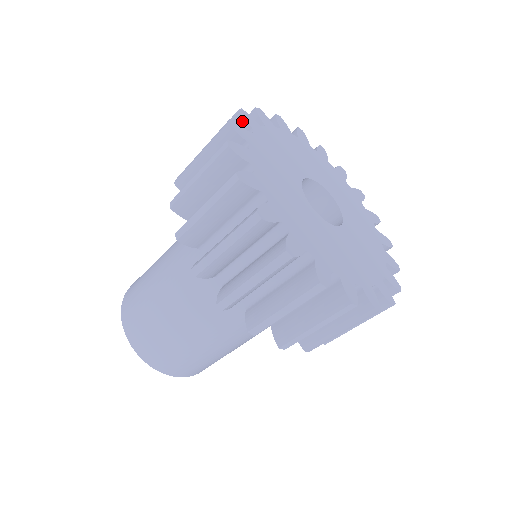
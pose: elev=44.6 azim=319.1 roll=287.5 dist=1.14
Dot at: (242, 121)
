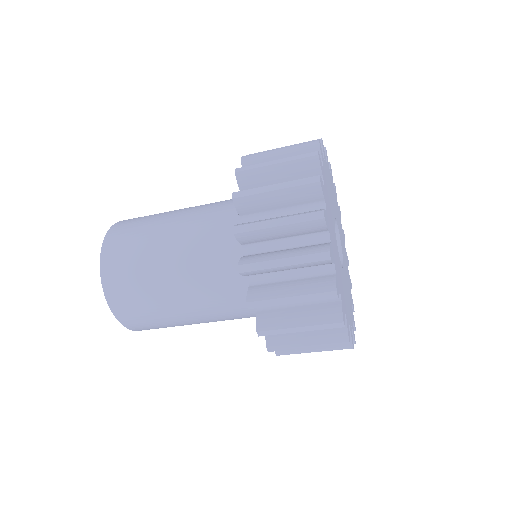
Dot at: (323, 227)
